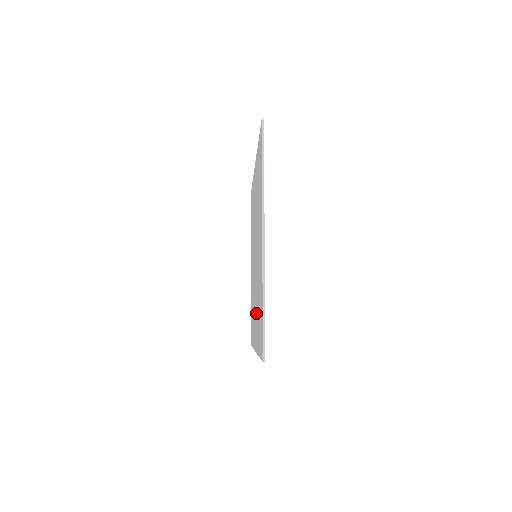
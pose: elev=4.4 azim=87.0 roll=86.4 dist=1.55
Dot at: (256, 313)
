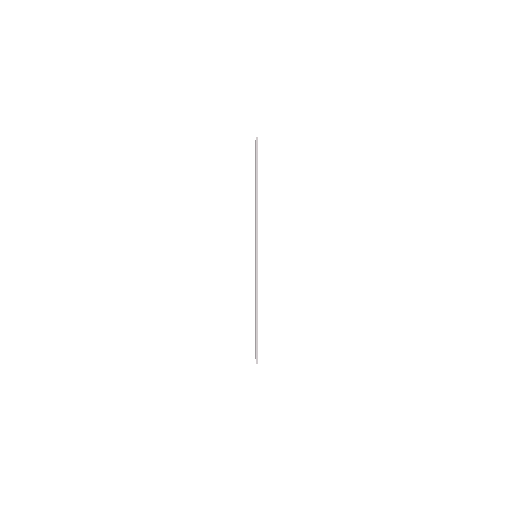
Dot at: occluded
